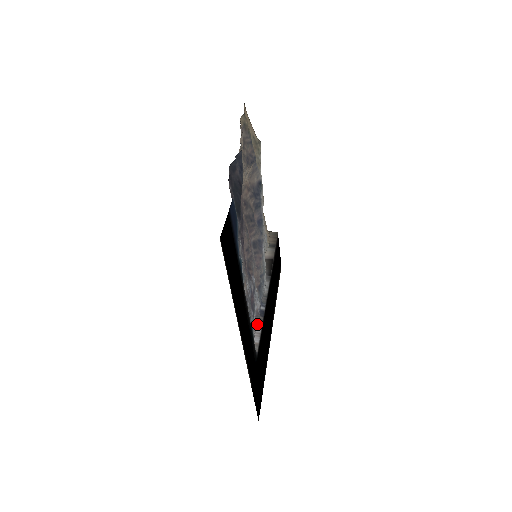
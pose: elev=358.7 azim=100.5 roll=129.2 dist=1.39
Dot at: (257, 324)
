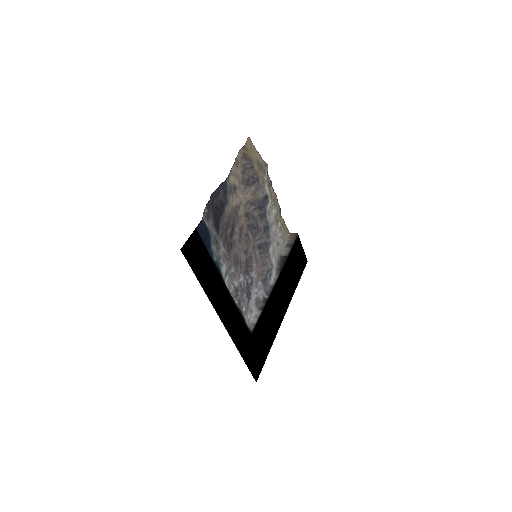
Dot at: (258, 309)
